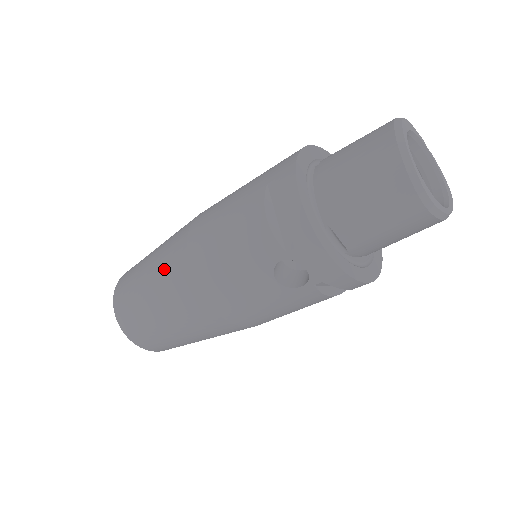
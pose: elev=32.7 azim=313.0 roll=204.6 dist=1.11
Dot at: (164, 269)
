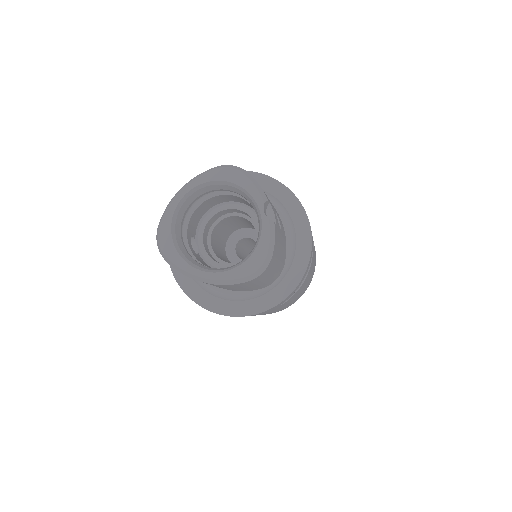
Dot at: occluded
